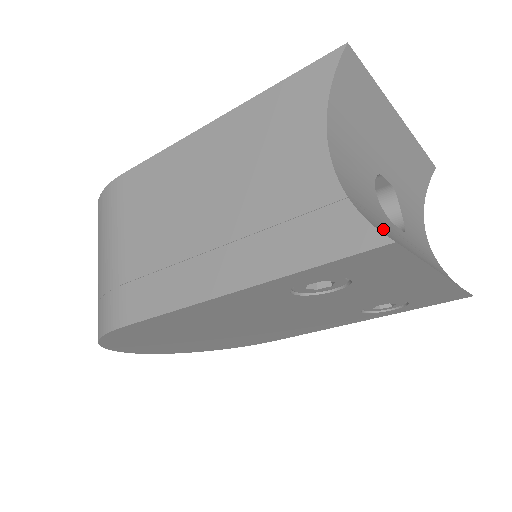
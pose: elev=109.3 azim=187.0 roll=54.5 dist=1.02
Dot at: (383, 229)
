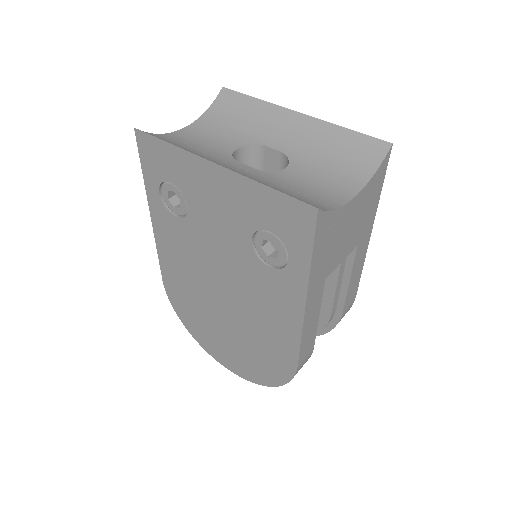
Dot at: (178, 144)
